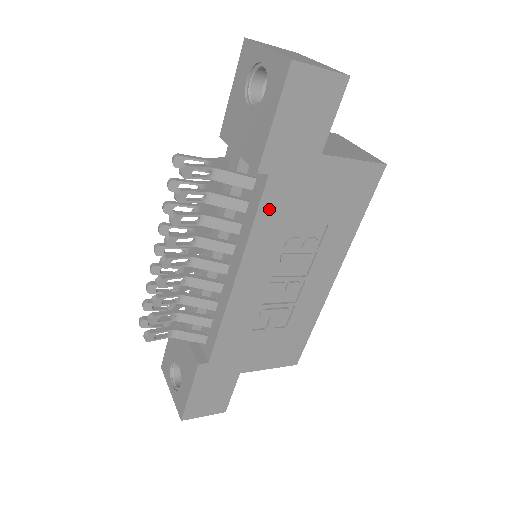
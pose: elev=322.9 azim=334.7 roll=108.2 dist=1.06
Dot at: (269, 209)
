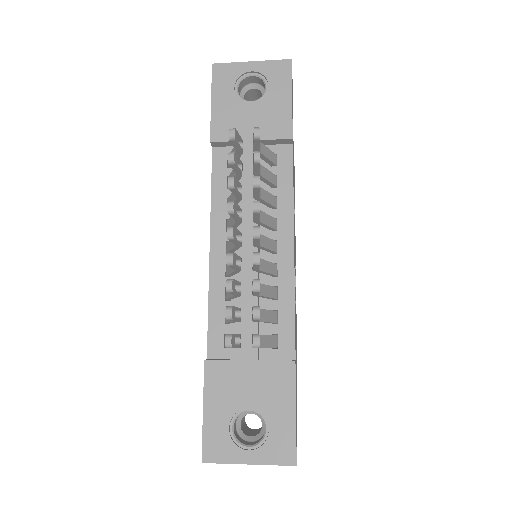
Dot at: (293, 177)
